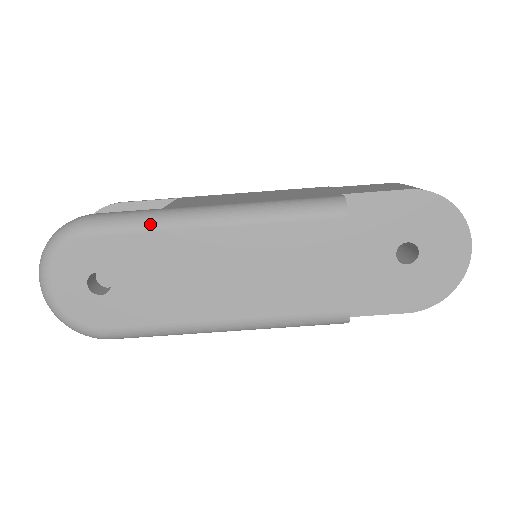
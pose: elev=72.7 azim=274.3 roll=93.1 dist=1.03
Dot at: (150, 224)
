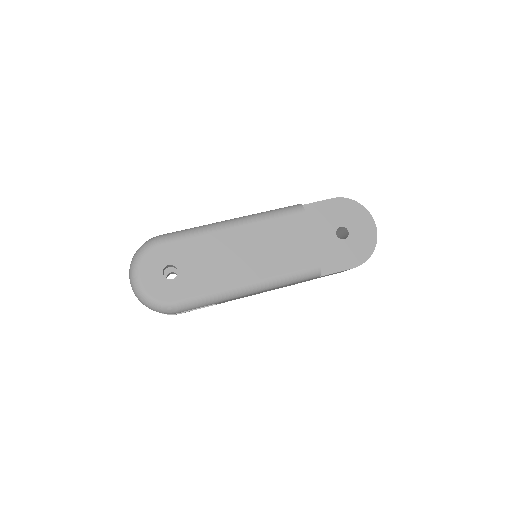
Dot at: (197, 232)
